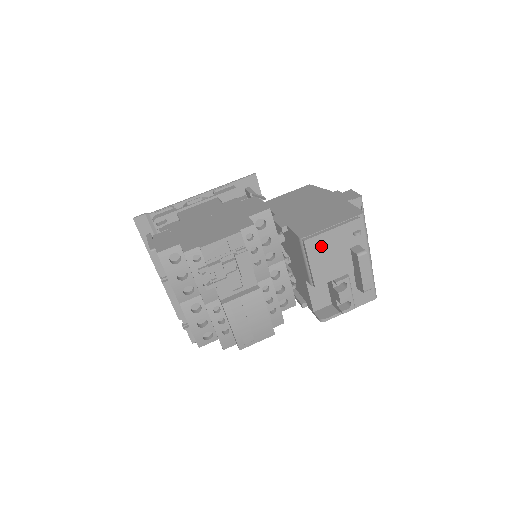
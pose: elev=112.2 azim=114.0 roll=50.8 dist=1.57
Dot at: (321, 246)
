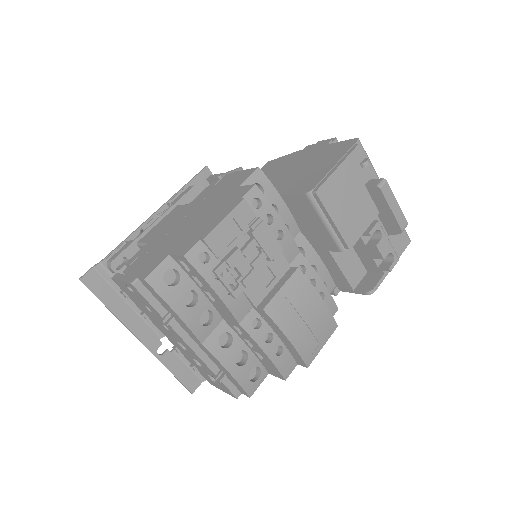
Dot at: (335, 193)
